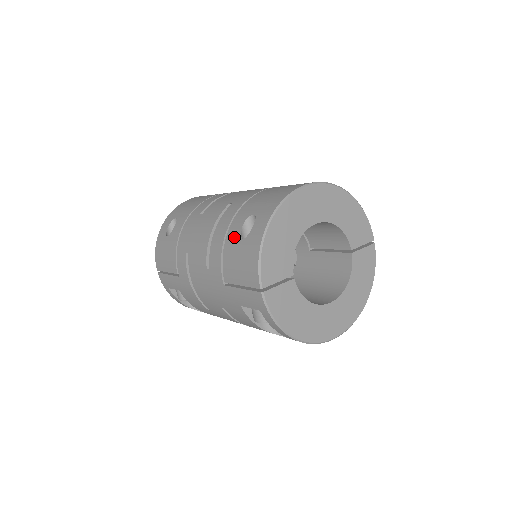
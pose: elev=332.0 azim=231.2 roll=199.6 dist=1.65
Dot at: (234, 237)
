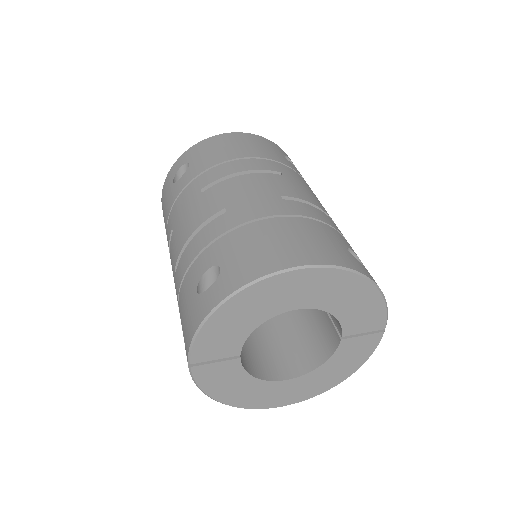
Dot at: (194, 276)
